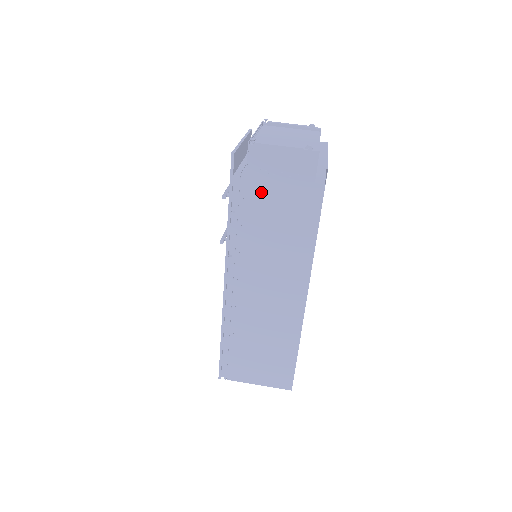
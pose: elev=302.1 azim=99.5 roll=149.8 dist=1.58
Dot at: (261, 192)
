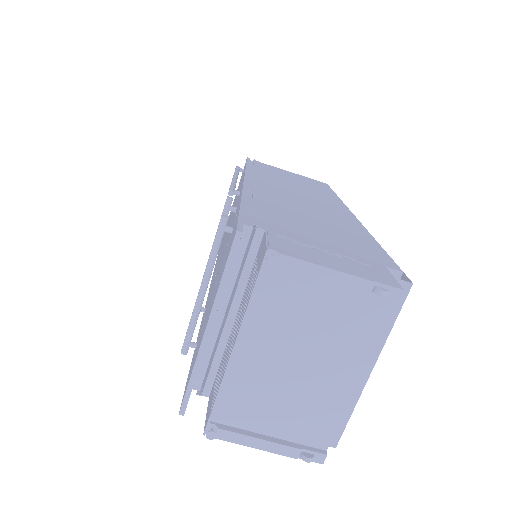
Dot at: occluded
